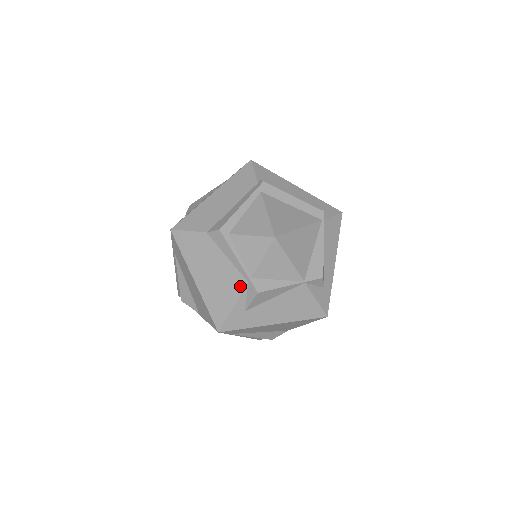
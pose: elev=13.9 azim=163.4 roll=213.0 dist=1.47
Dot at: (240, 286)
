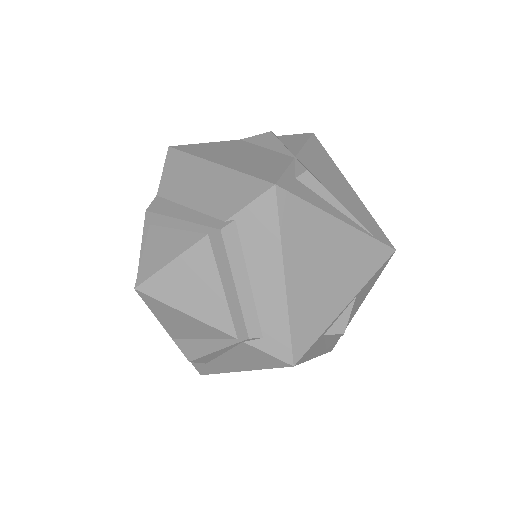
Dot at: occluded
